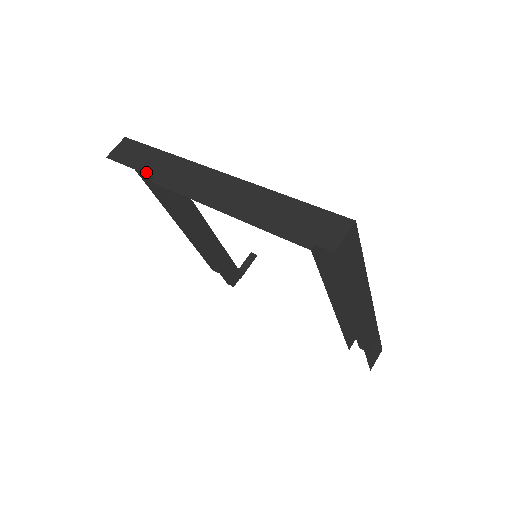
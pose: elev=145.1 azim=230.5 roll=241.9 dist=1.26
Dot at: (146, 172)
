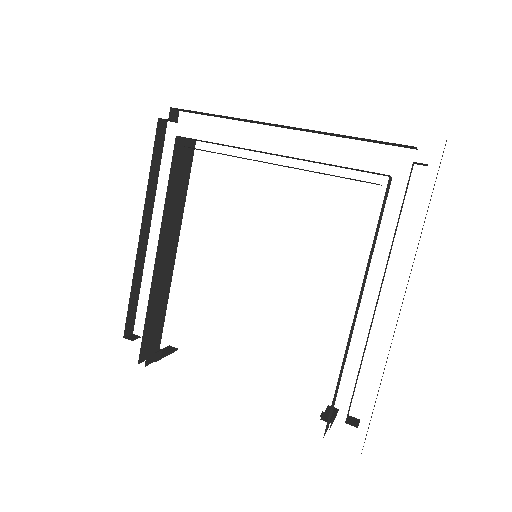
Dot at: occluded
